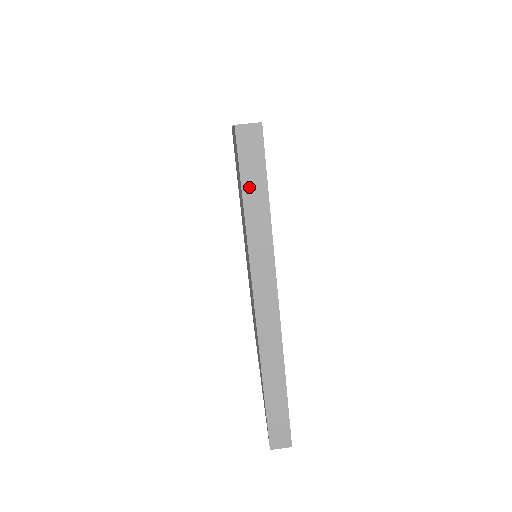
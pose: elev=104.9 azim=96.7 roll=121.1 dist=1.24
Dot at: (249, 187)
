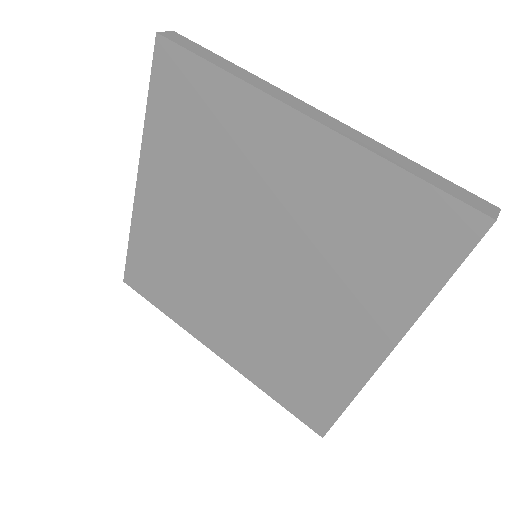
Dot at: (205, 56)
